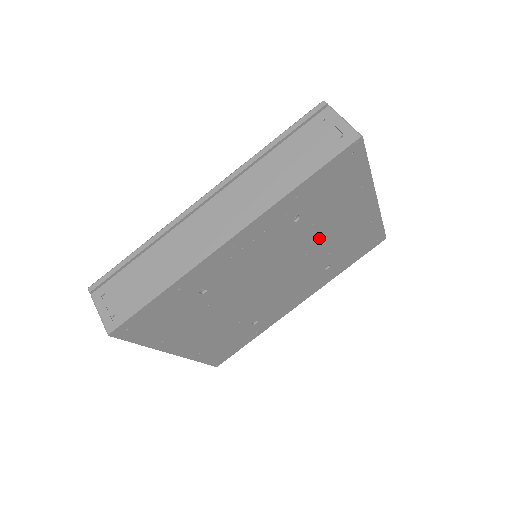
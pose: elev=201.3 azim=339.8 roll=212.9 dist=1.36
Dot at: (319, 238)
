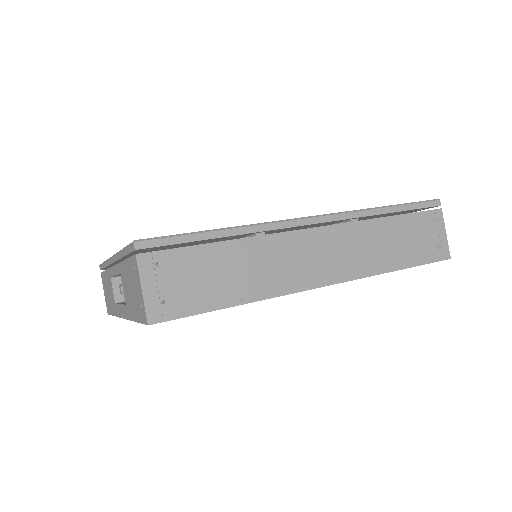
Dot at: occluded
